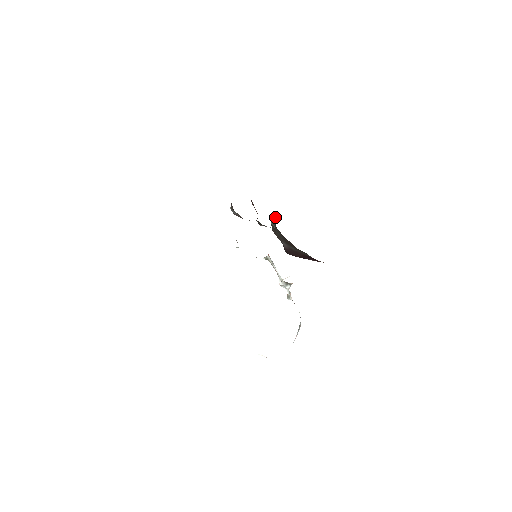
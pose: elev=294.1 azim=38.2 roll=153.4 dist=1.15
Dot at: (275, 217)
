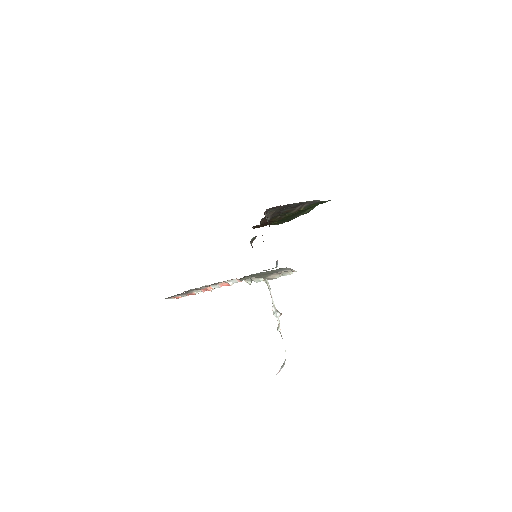
Dot at: (269, 216)
